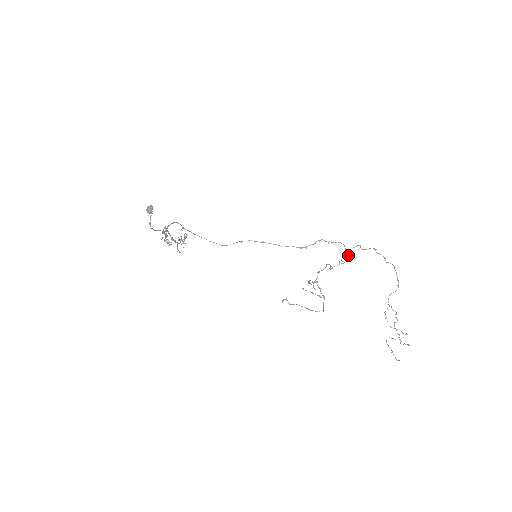
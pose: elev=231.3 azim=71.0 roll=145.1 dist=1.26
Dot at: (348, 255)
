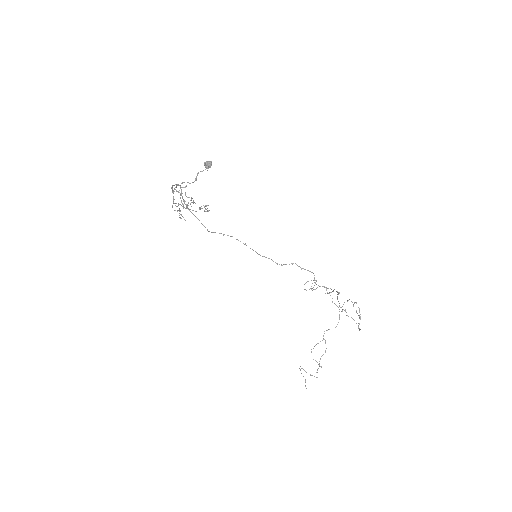
Dot at: occluded
